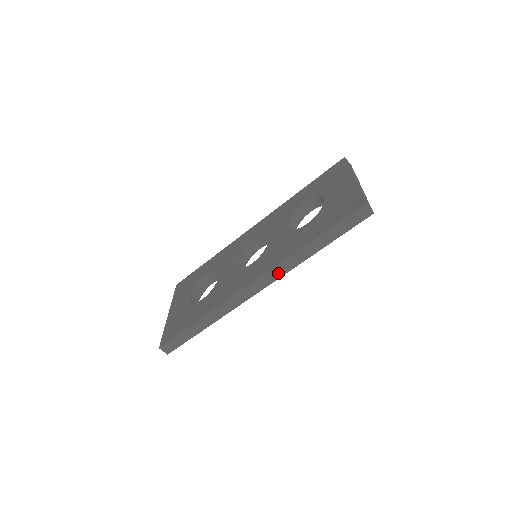
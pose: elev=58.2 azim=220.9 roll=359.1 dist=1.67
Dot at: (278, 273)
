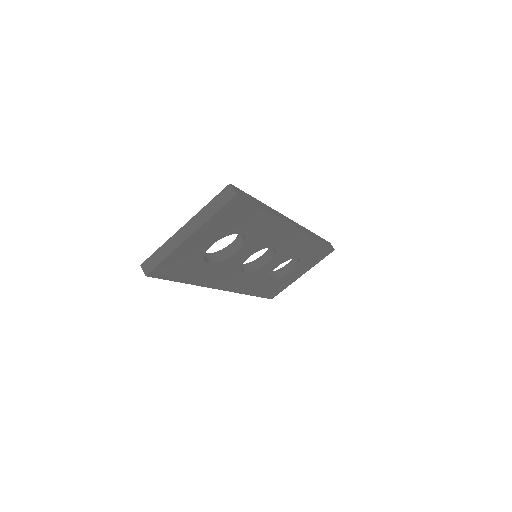
Dot at: (304, 230)
